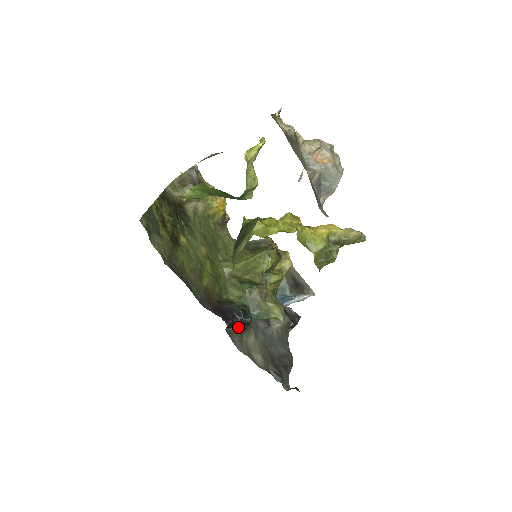
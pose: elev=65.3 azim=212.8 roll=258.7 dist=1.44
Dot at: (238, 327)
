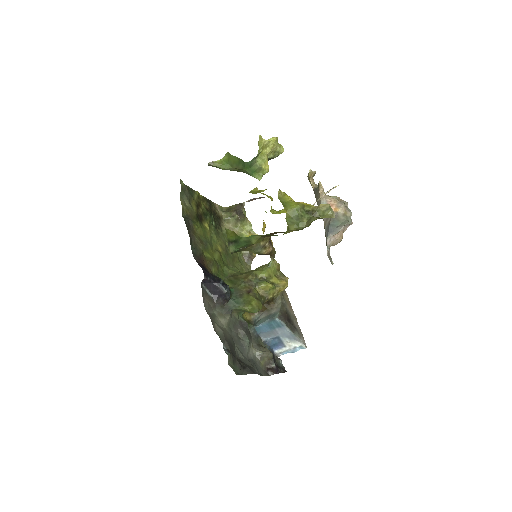
Dot at: (214, 295)
